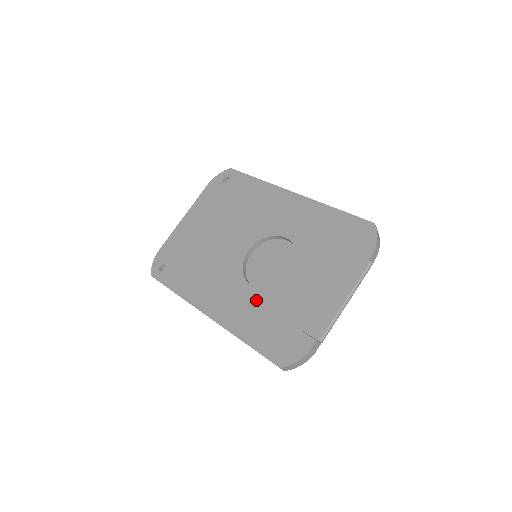
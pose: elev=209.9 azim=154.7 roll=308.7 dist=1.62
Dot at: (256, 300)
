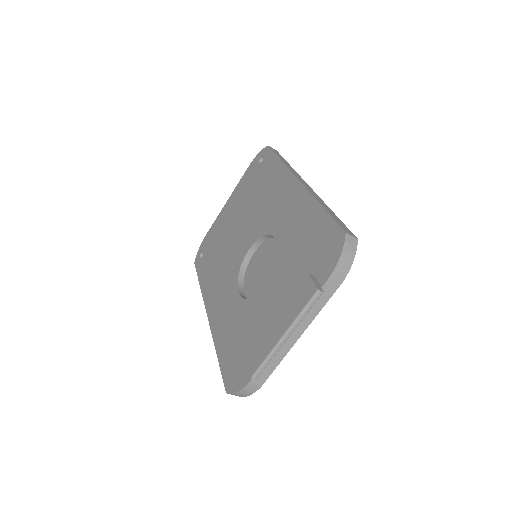
Dot at: (236, 309)
